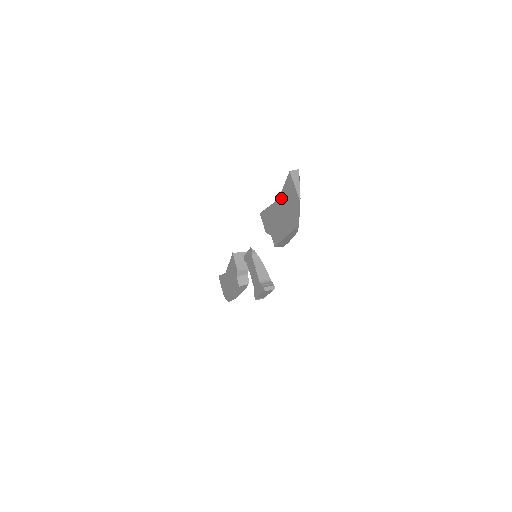
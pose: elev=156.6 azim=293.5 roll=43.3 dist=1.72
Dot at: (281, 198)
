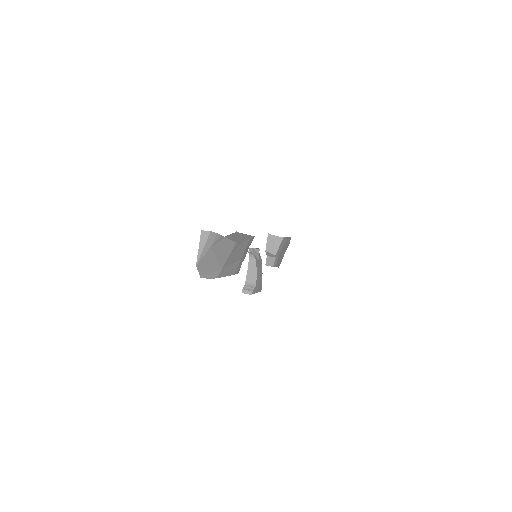
Dot at: occluded
